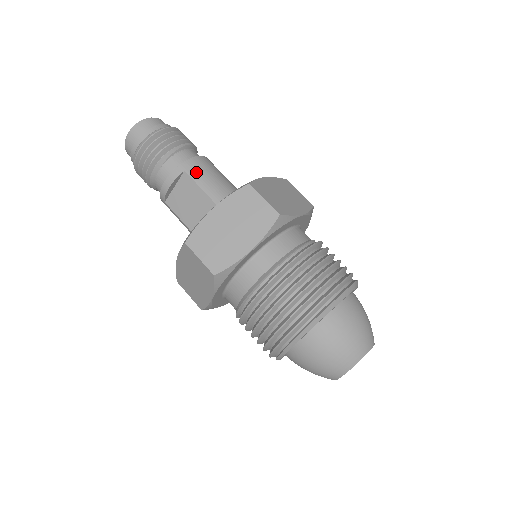
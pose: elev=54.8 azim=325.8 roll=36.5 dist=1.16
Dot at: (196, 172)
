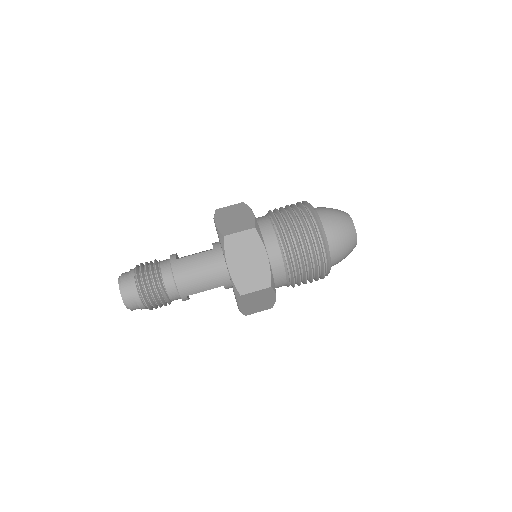
Dot at: (192, 291)
